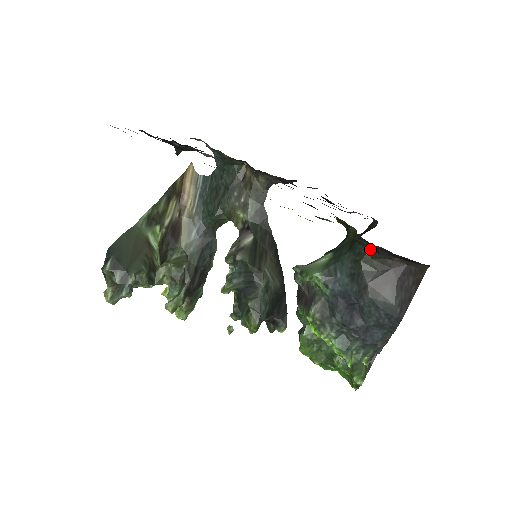
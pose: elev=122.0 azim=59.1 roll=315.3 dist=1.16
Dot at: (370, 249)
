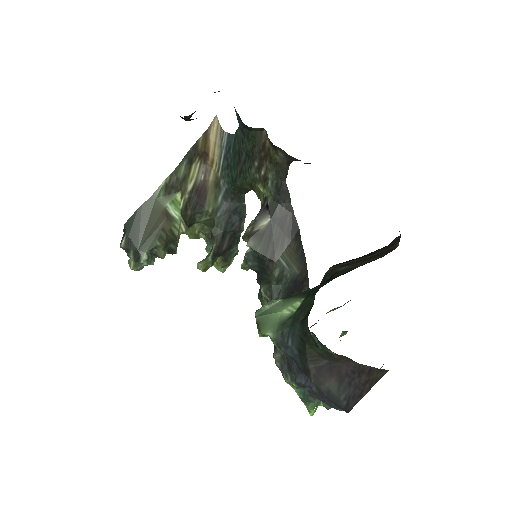
Dot at: (313, 338)
